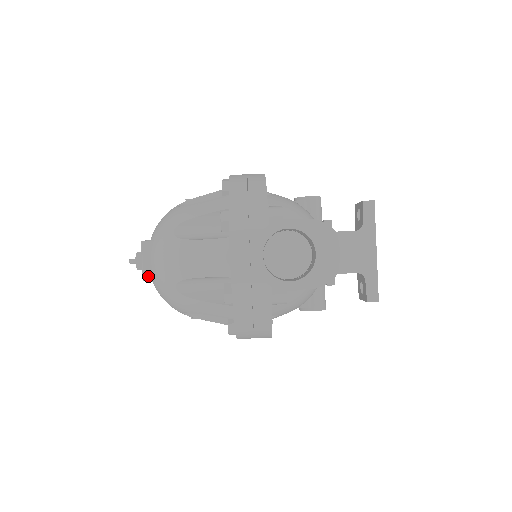
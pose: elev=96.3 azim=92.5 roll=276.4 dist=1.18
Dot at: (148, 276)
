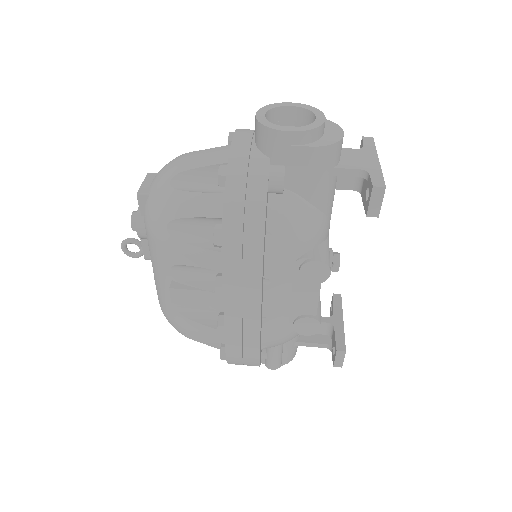
Dot at: (143, 191)
